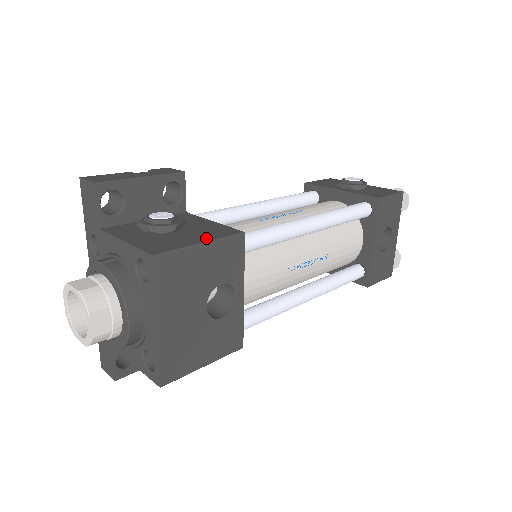
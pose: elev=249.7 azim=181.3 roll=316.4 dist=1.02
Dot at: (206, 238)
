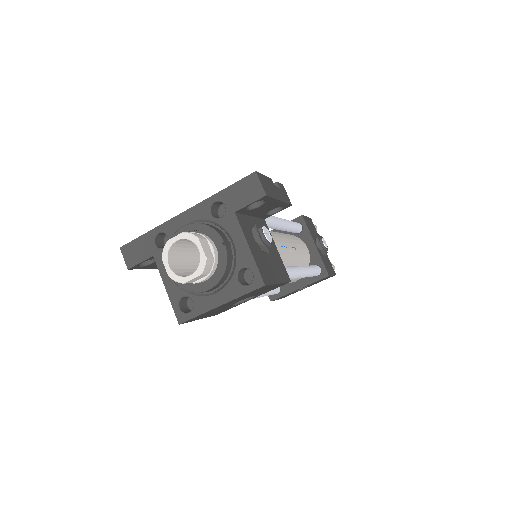
Dot at: (280, 277)
